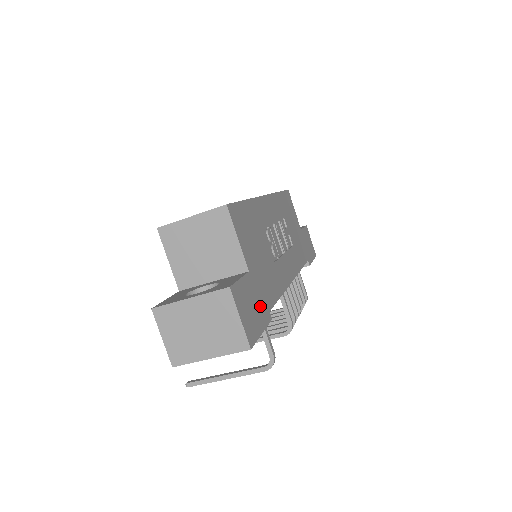
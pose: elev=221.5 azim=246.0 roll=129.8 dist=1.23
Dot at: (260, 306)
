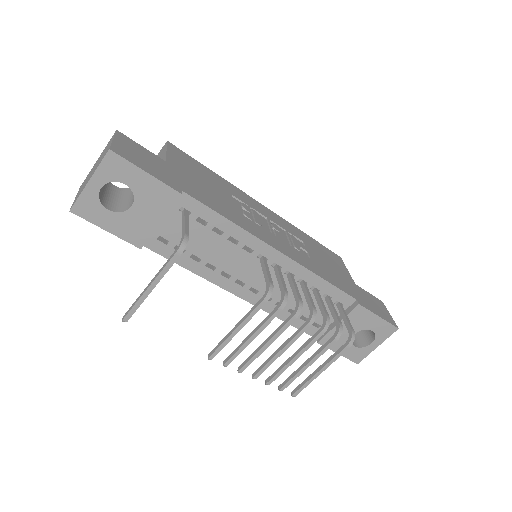
Dot at: (164, 174)
